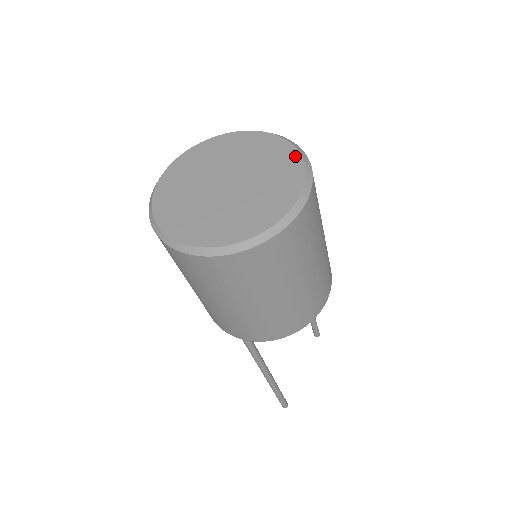
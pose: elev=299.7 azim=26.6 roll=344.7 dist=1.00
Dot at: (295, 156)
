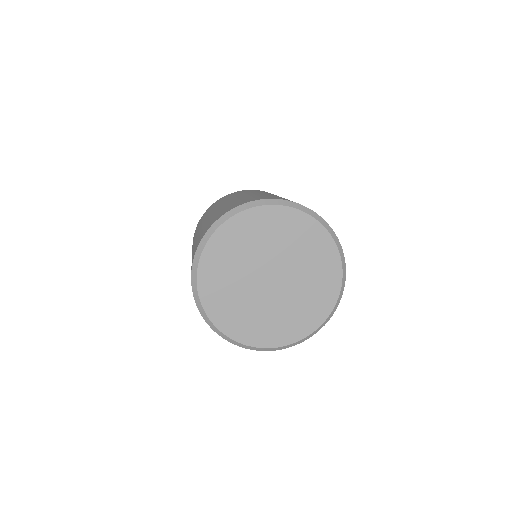
Dot at: (326, 311)
